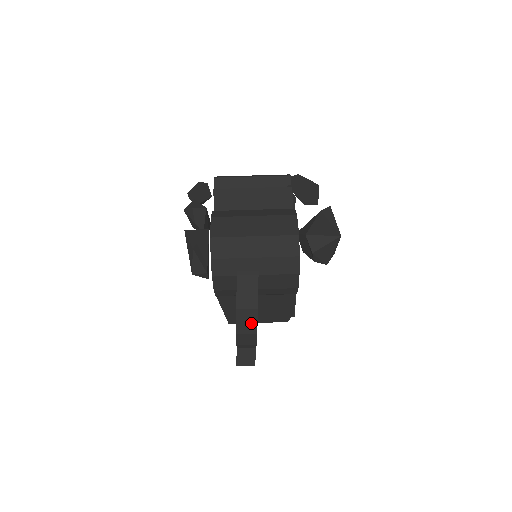
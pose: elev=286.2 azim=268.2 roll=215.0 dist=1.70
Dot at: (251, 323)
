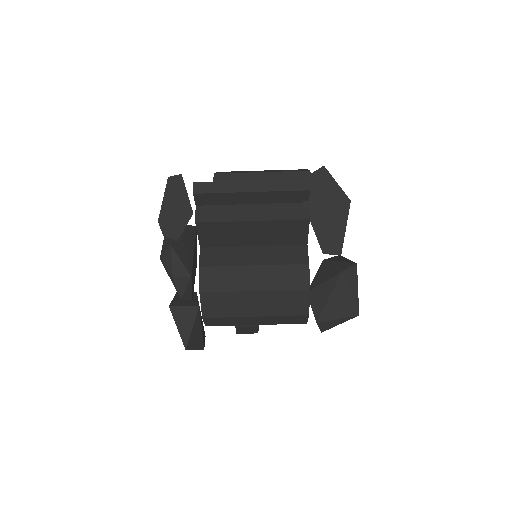
Dot at: occluded
